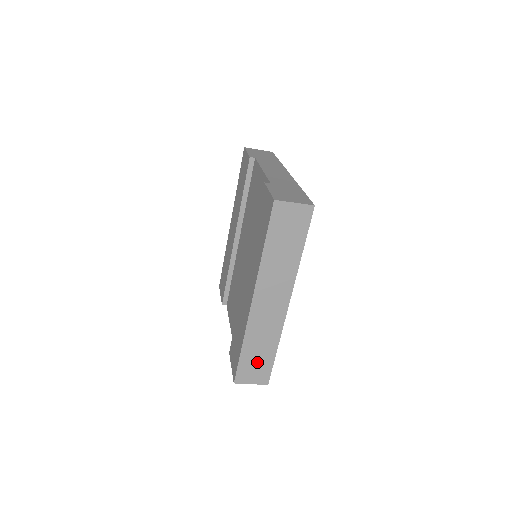
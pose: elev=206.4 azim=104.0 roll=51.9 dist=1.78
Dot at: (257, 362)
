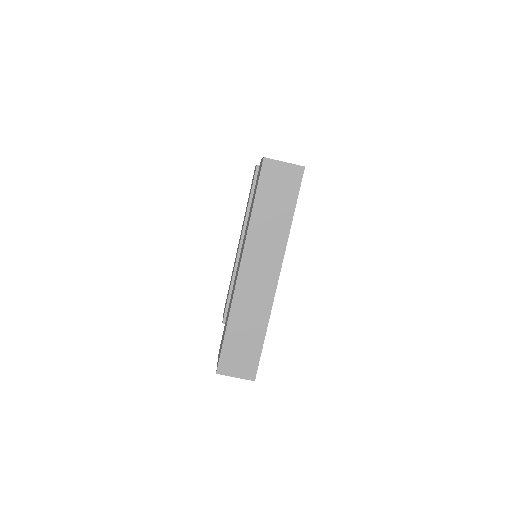
Dot at: (243, 348)
